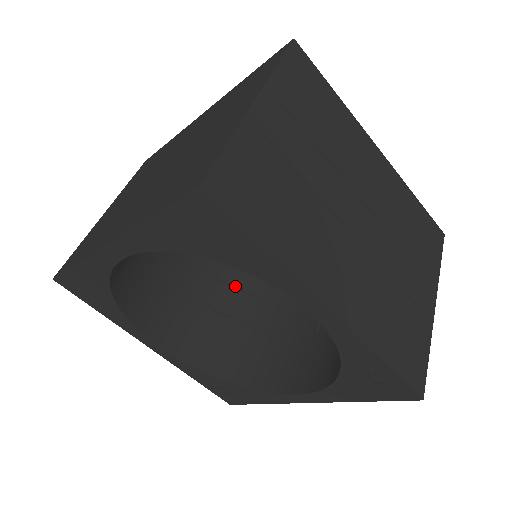
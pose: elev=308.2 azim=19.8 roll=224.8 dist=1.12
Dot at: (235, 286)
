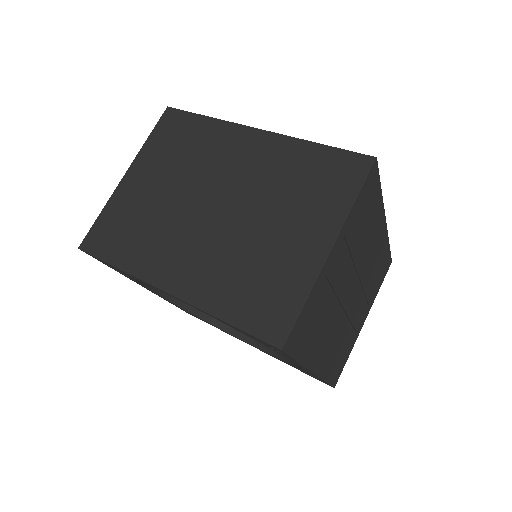
Dot at: occluded
